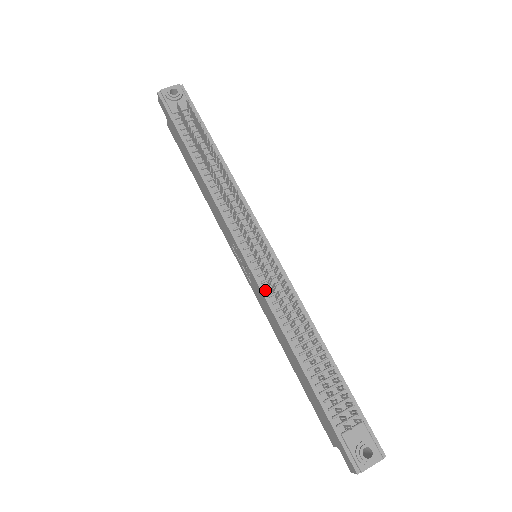
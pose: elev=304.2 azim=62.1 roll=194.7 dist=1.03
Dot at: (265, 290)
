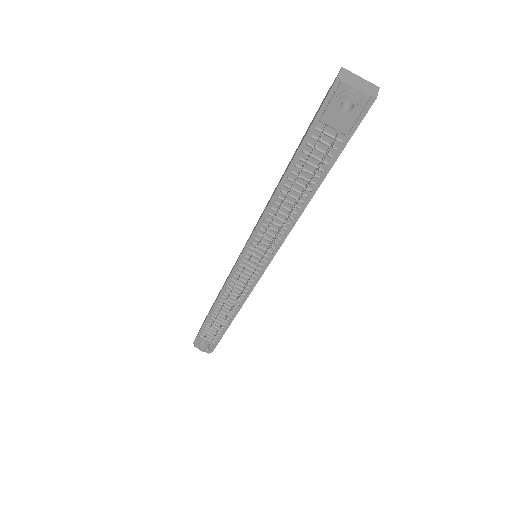
Dot at: (232, 279)
